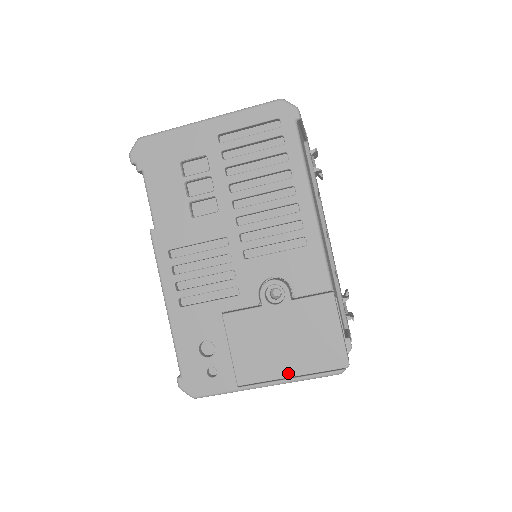
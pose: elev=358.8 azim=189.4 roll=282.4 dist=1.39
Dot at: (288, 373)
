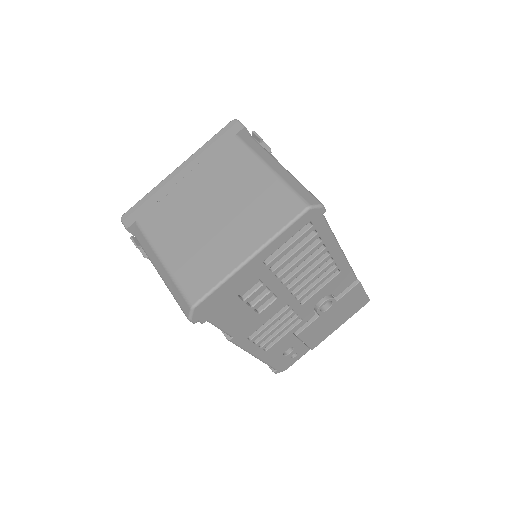
Dot at: (339, 326)
